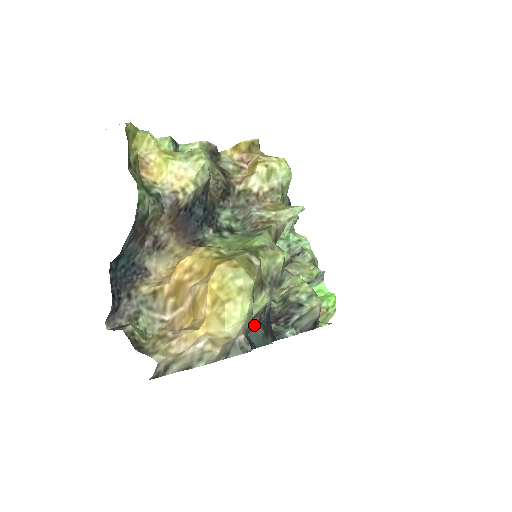
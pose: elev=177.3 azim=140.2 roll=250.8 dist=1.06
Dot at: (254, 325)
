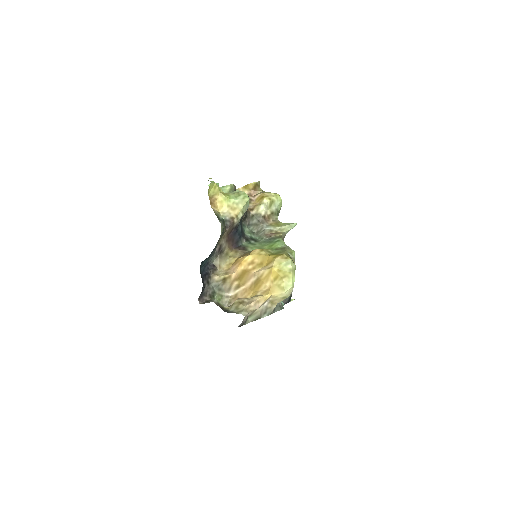
Dot at: occluded
